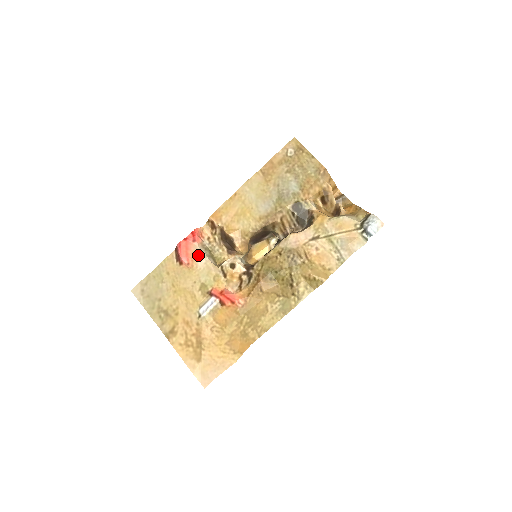
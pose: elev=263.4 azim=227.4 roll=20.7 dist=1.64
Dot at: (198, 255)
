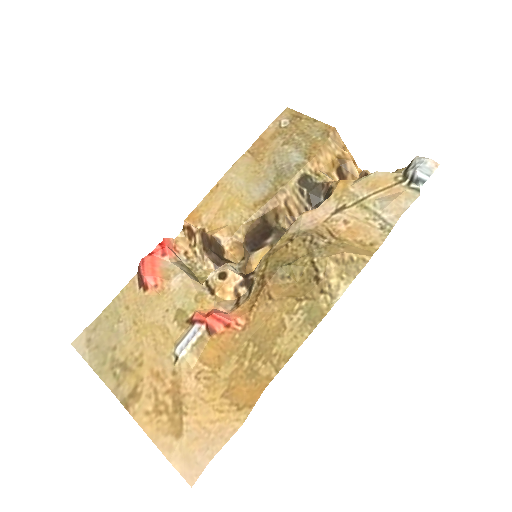
Dot at: (170, 273)
